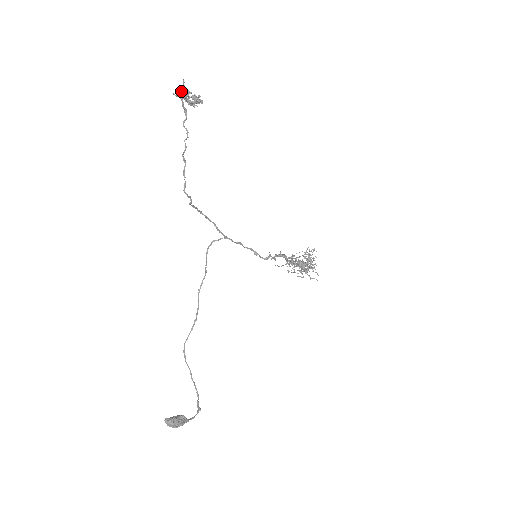
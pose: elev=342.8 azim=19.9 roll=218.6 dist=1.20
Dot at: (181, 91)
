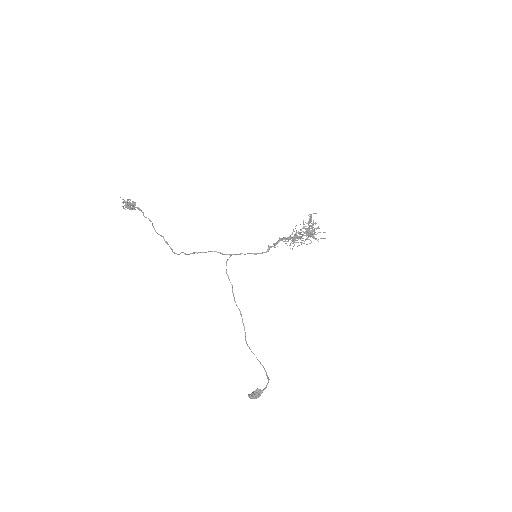
Dot at: (123, 206)
